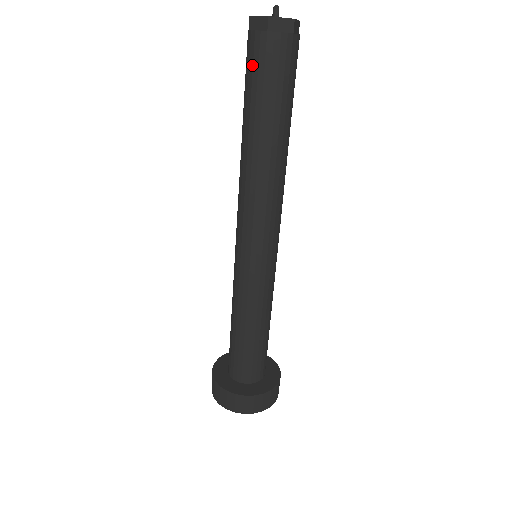
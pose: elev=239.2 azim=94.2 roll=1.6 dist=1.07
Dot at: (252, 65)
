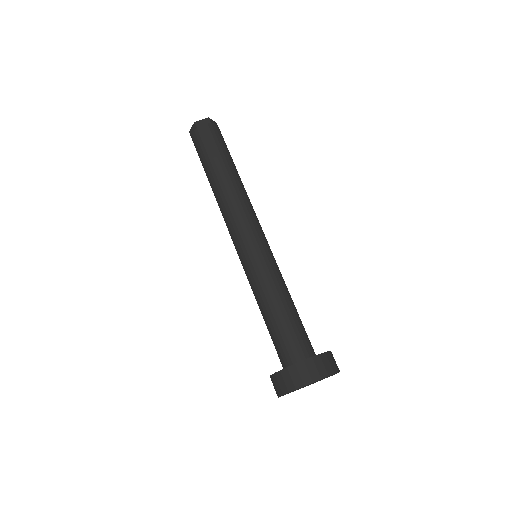
Dot at: (198, 147)
